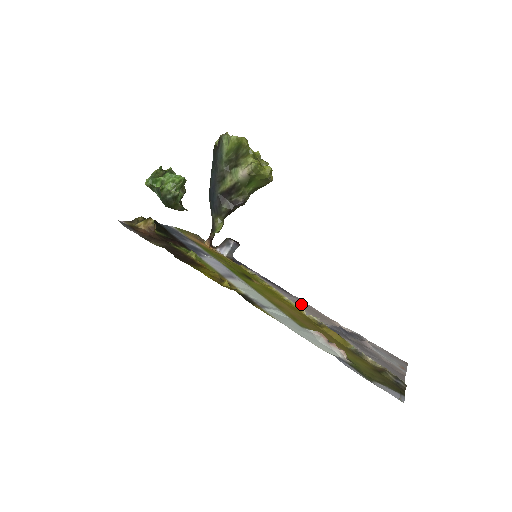
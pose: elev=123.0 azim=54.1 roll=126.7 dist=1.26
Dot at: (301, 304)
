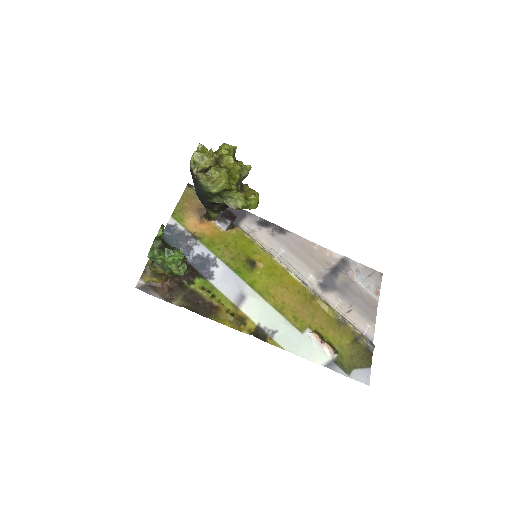
Dot at: (297, 250)
